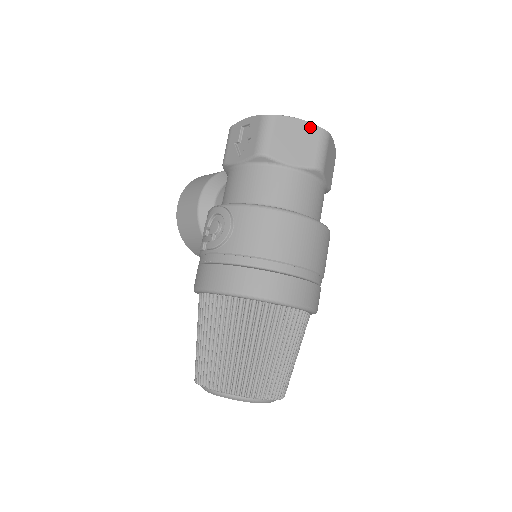
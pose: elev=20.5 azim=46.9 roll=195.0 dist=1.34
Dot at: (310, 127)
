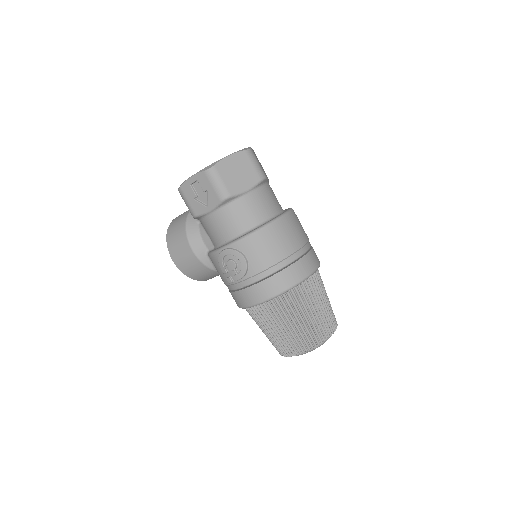
Dot at: (239, 155)
